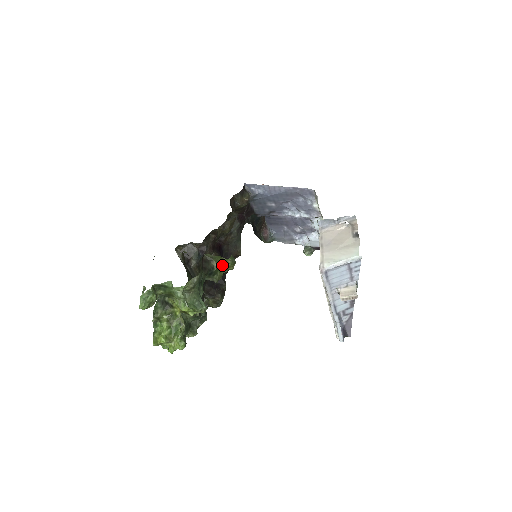
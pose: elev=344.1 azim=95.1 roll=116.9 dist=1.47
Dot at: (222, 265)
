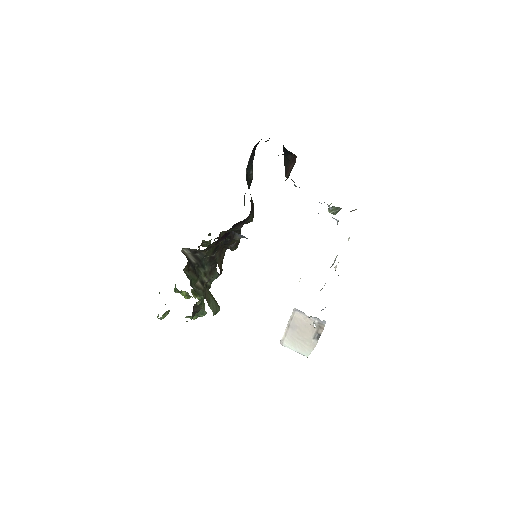
Dot at: occluded
